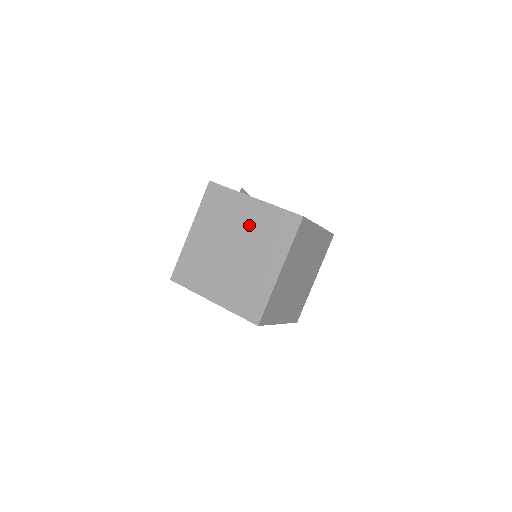
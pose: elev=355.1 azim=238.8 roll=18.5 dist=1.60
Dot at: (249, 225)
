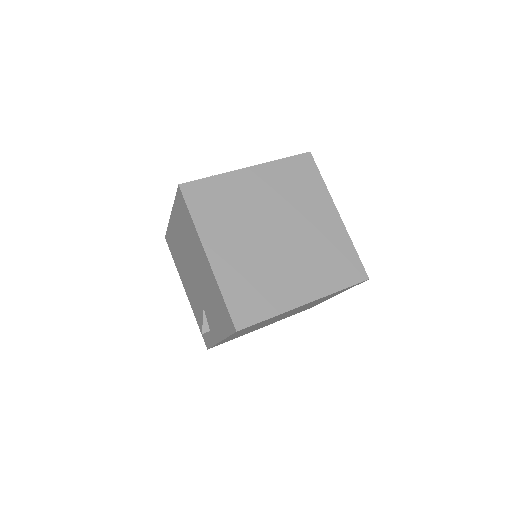
Dot at: (270, 196)
